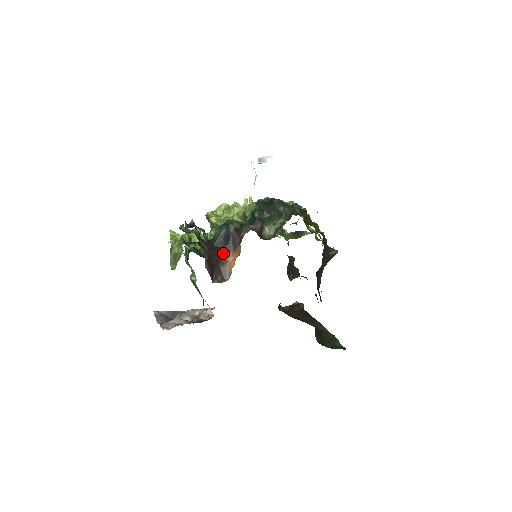
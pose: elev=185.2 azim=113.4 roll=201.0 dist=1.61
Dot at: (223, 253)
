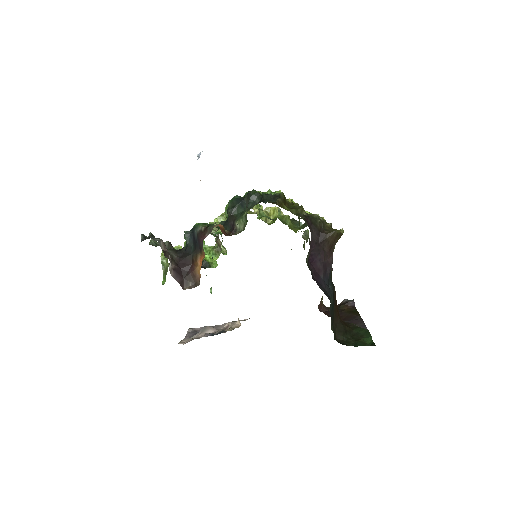
Dot at: (193, 259)
